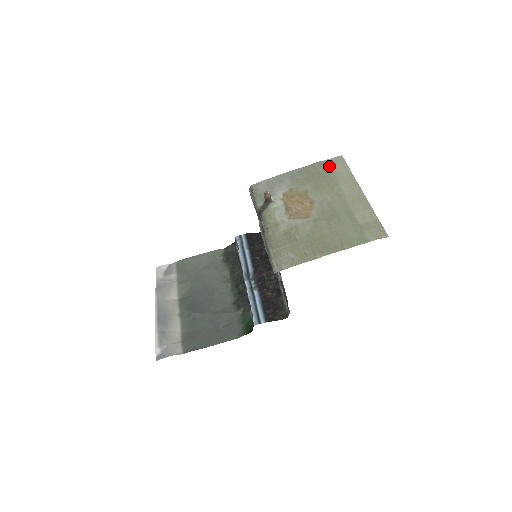
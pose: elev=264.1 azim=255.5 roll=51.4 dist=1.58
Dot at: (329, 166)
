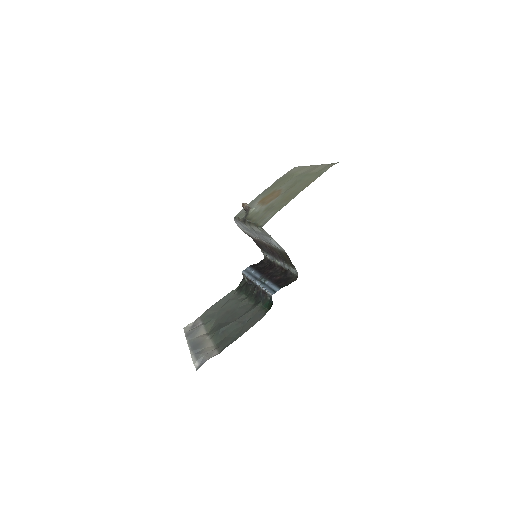
Dot at: (287, 174)
